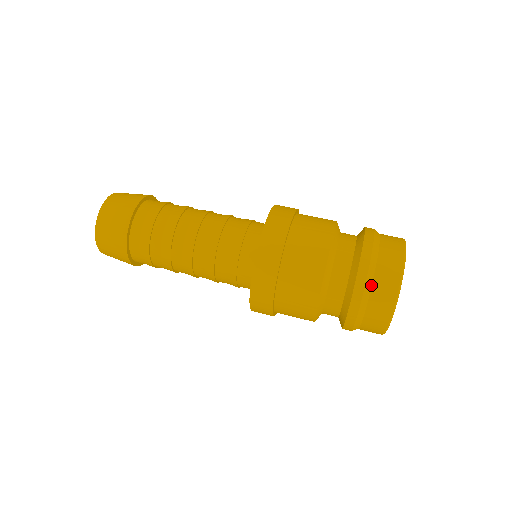
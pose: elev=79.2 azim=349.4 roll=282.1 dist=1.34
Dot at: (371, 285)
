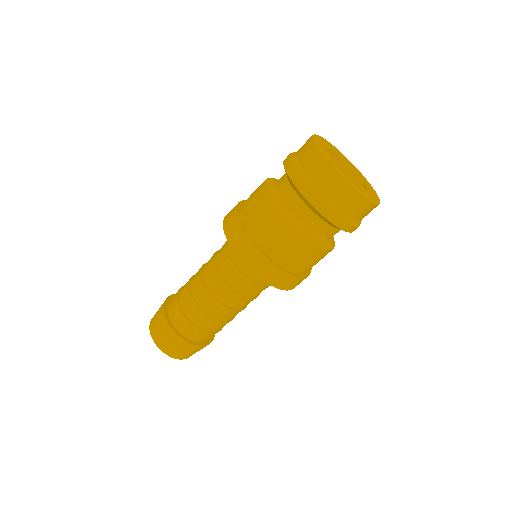
Dot at: (341, 211)
